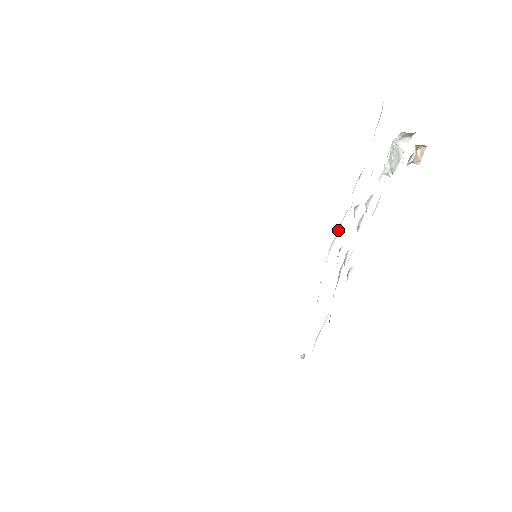
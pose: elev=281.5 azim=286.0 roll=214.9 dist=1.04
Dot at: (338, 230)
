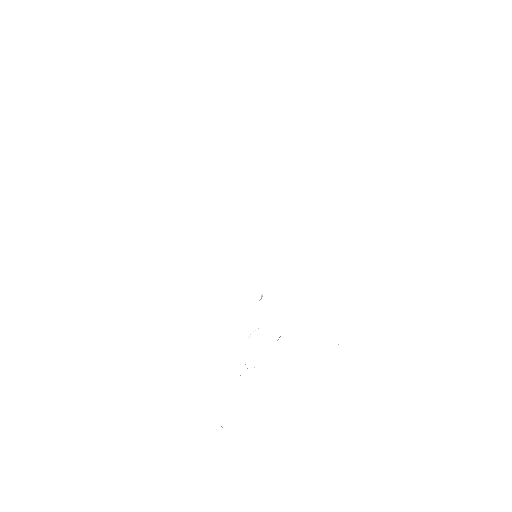
Dot at: occluded
